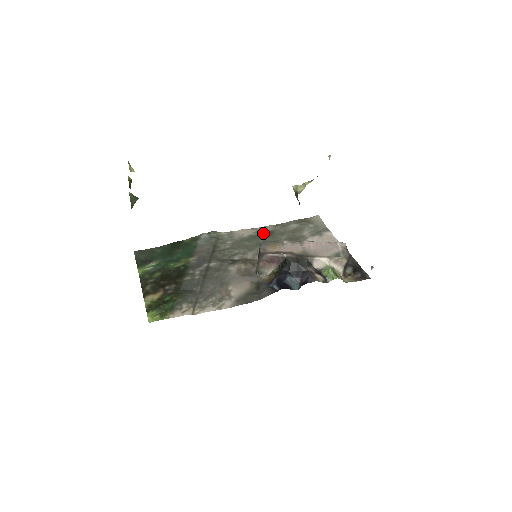
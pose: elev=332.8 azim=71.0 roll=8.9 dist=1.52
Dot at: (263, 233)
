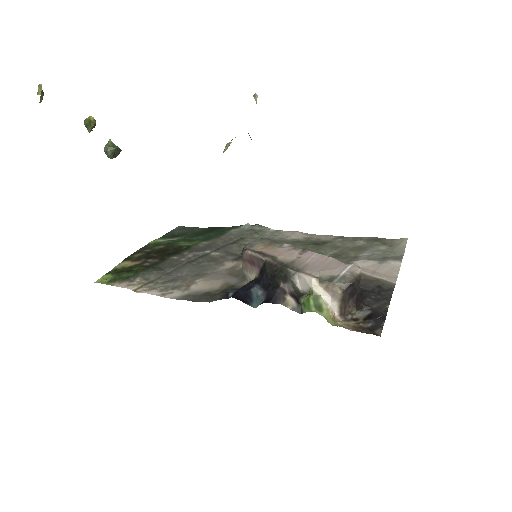
Dot at: (313, 241)
